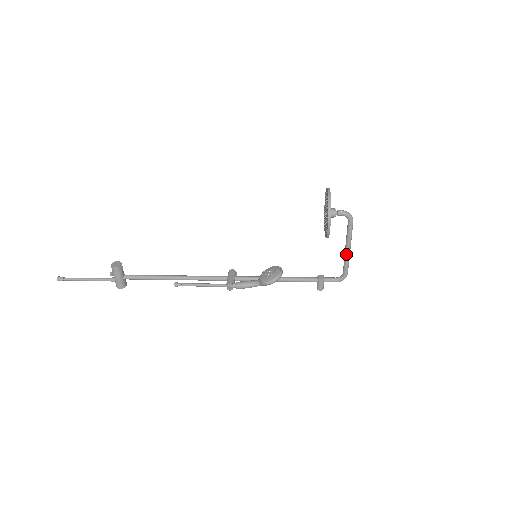
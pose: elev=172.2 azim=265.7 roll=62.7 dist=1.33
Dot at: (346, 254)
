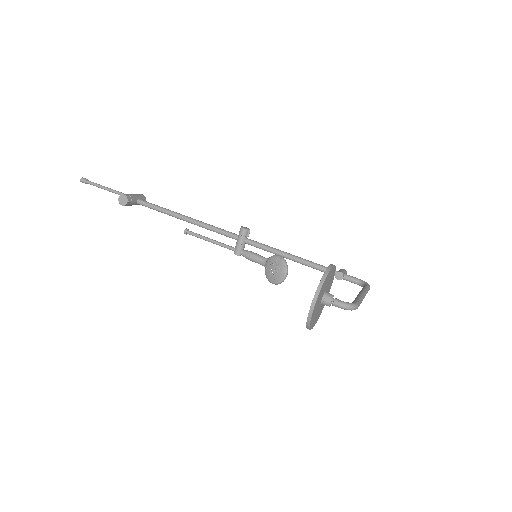
Dot at: occluded
